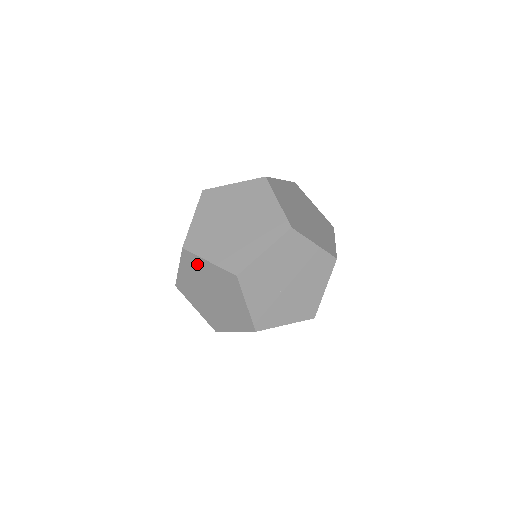
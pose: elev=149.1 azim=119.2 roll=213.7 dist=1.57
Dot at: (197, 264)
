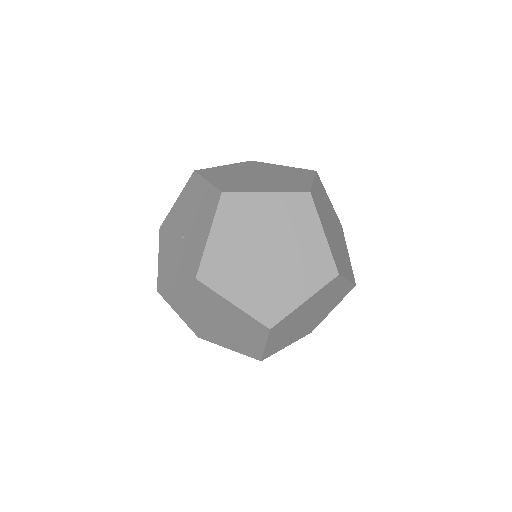
Dot at: occluded
